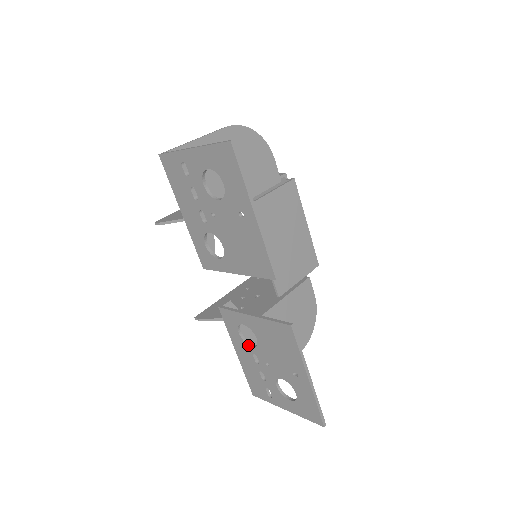
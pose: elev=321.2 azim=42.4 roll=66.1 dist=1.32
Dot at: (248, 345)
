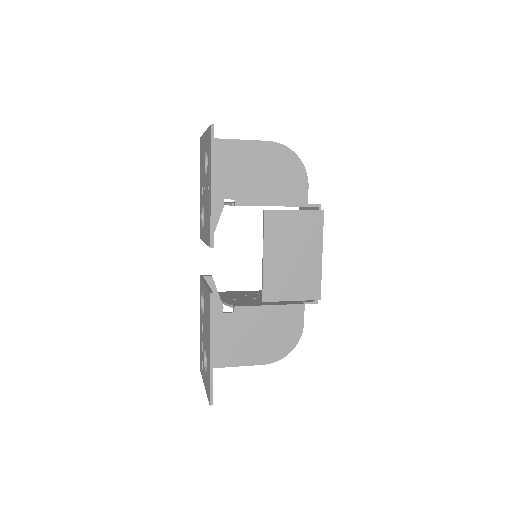
Dot at: (202, 314)
